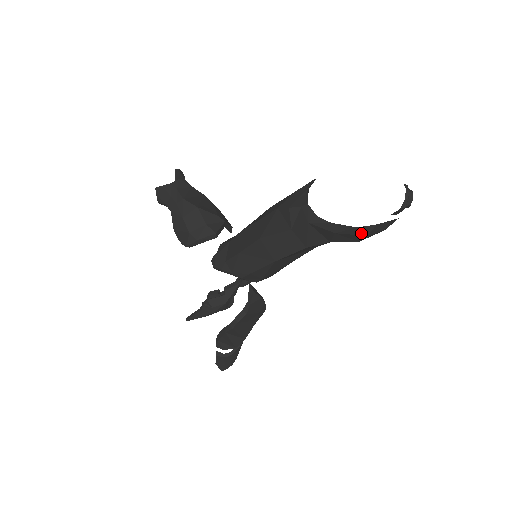
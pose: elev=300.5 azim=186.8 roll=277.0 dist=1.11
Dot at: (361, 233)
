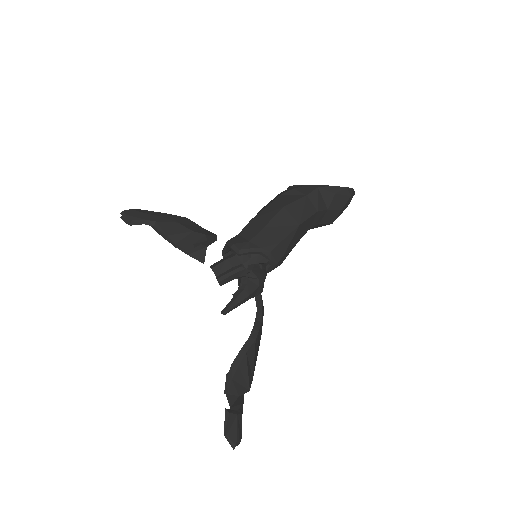
Dot at: (348, 193)
